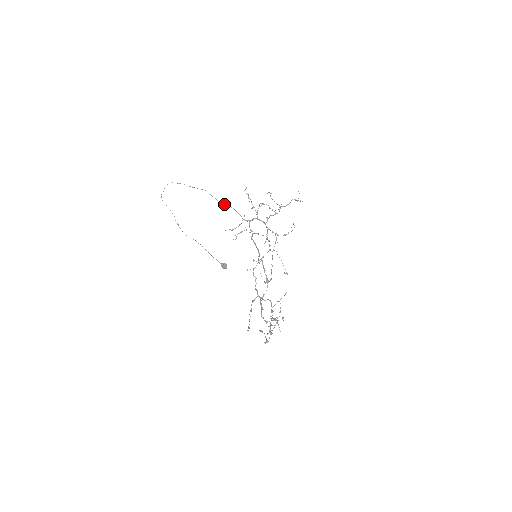
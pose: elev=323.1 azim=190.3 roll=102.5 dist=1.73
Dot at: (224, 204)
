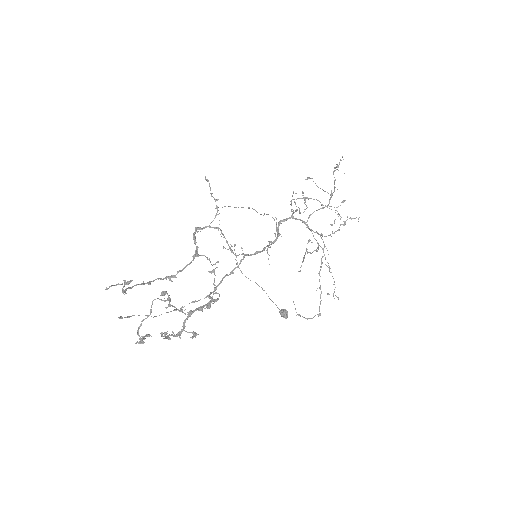
Dot at: occluded
